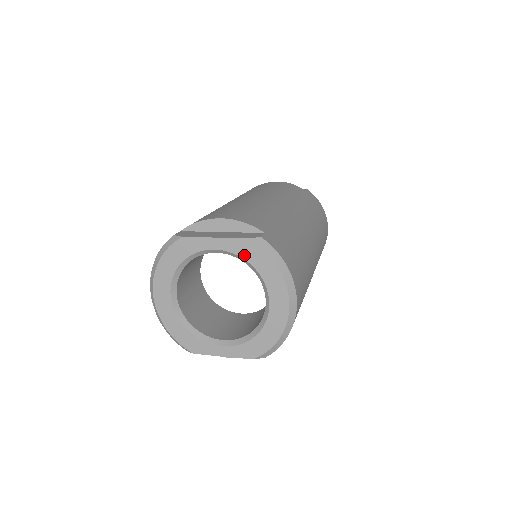
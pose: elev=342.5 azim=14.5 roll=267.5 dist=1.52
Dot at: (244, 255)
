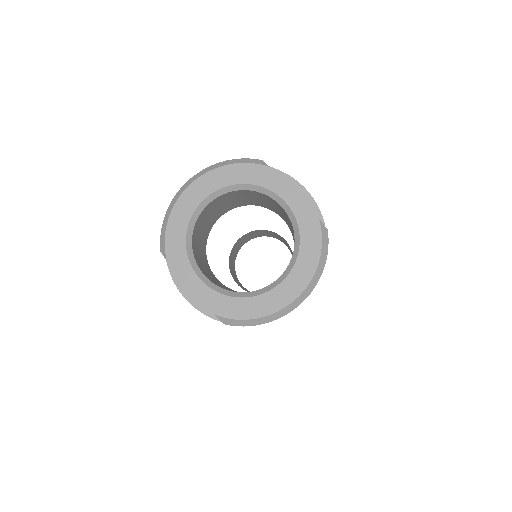
Dot at: (303, 228)
